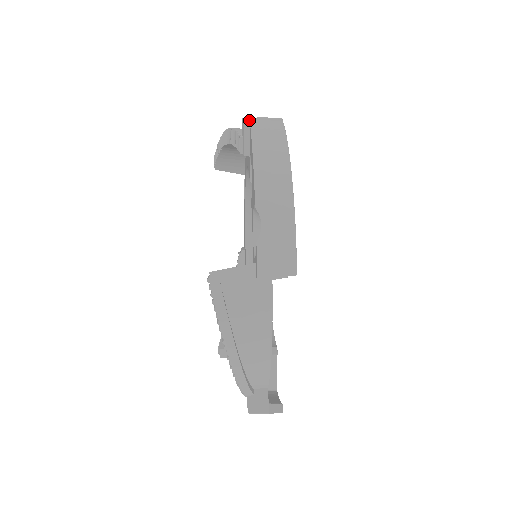
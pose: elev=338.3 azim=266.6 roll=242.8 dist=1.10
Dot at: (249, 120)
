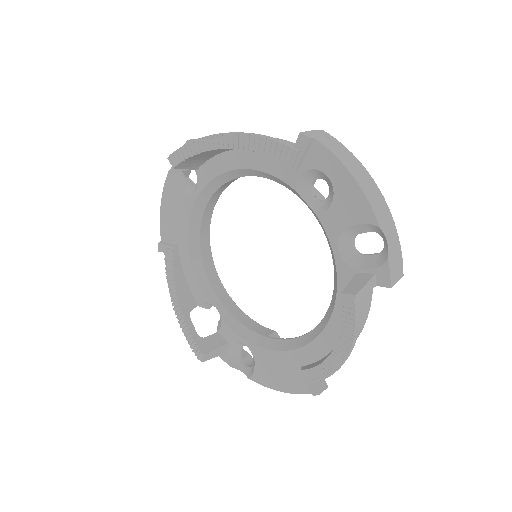
Dot at: (311, 135)
